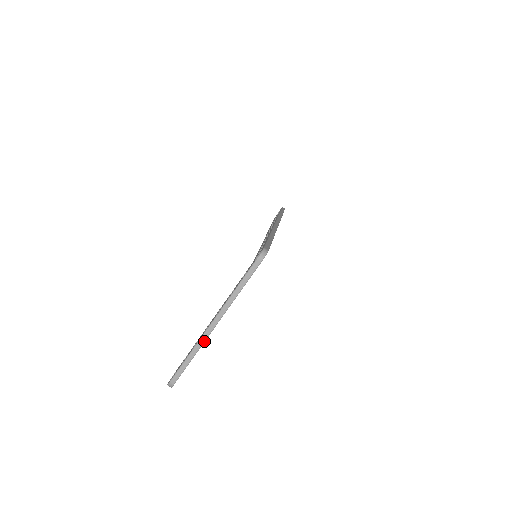
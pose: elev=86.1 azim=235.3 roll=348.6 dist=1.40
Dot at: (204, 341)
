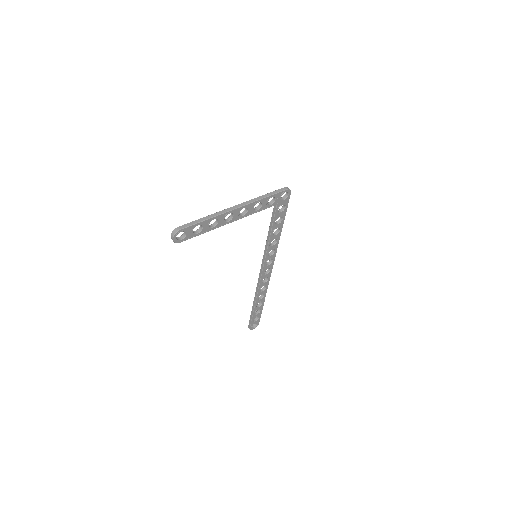
Dot at: (223, 213)
